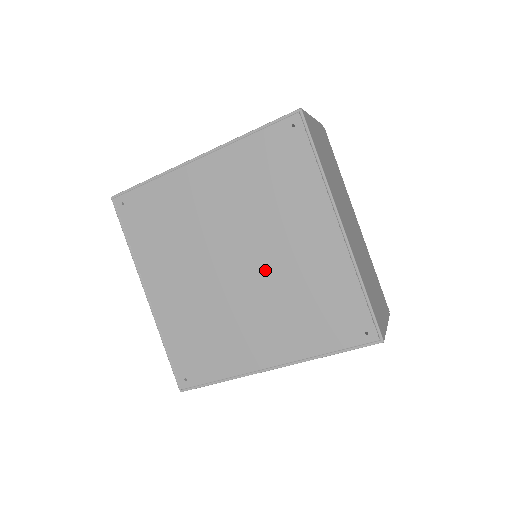
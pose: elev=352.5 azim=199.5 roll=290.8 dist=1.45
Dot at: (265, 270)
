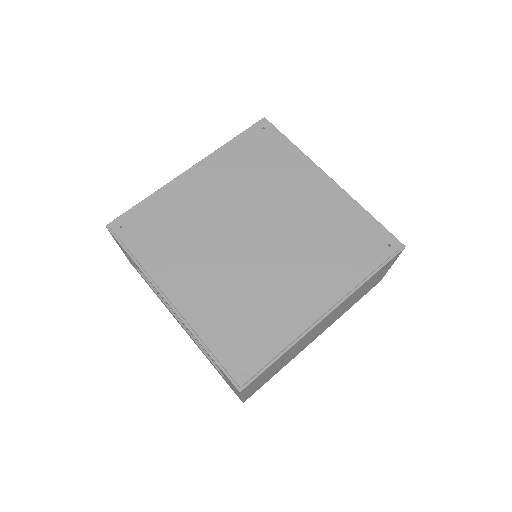
Dot at: (283, 231)
